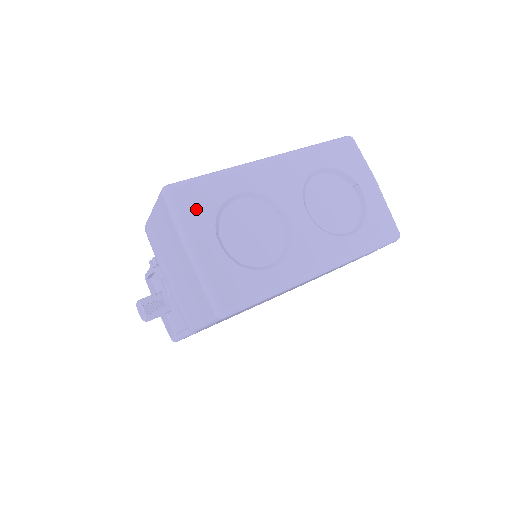
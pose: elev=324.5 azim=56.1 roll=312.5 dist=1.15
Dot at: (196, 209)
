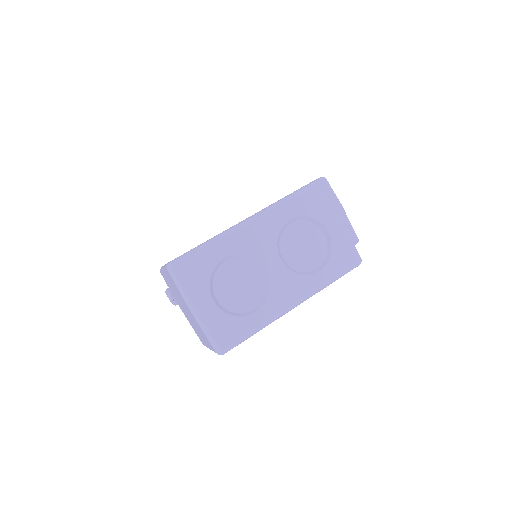
Dot at: (194, 278)
